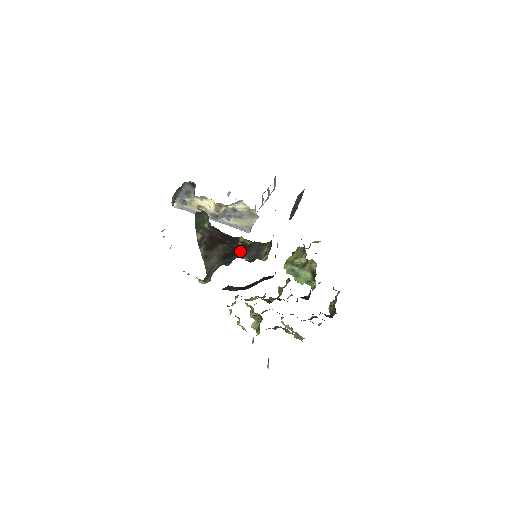
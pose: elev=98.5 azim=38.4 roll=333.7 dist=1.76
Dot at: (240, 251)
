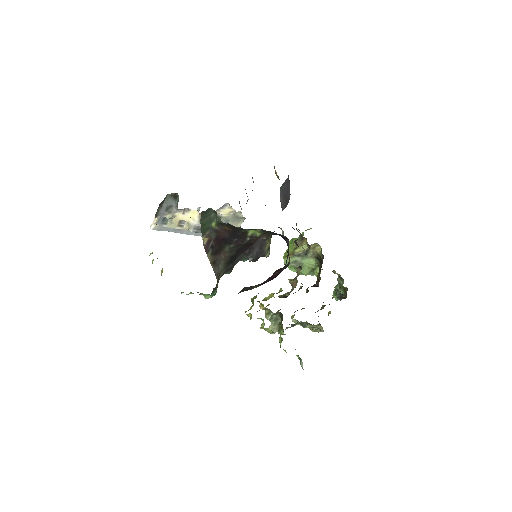
Dot at: (243, 252)
